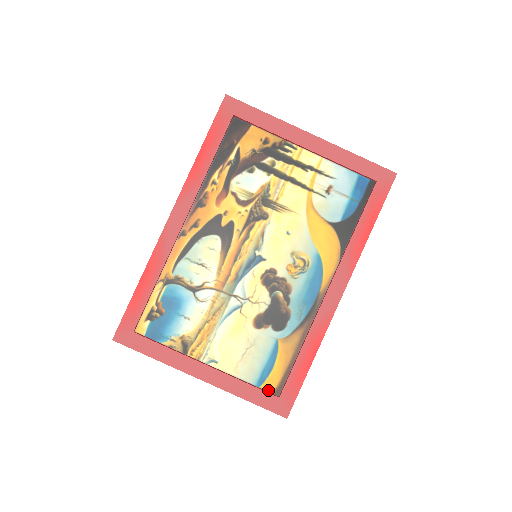
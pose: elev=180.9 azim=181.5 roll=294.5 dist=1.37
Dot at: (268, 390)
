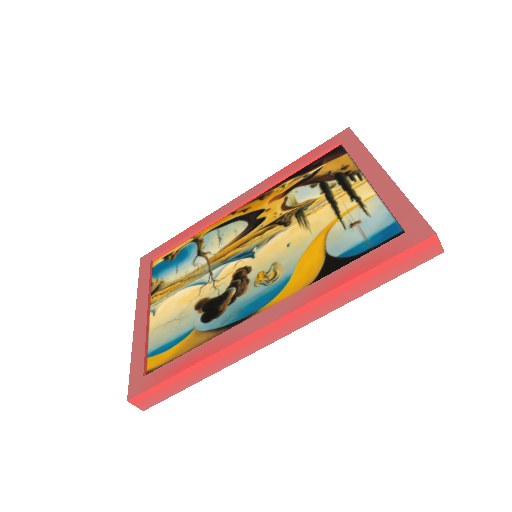
Dot at: (148, 365)
